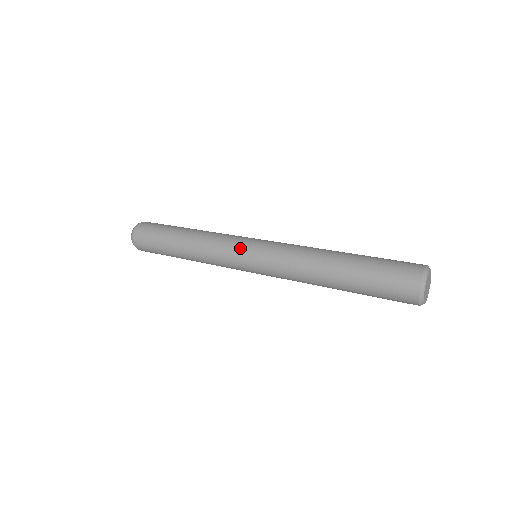
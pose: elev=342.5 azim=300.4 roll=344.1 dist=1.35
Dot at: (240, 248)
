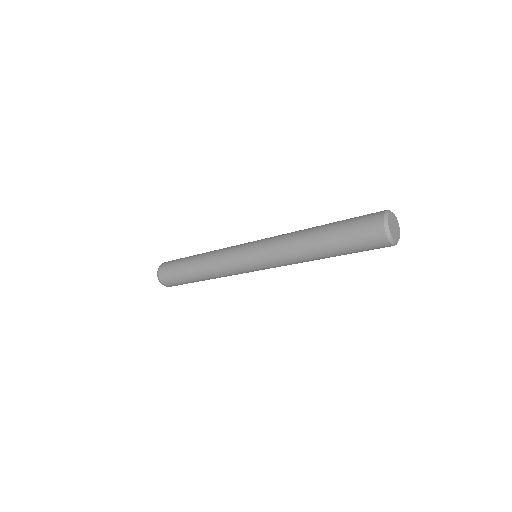
Dot at: (240, 253)
